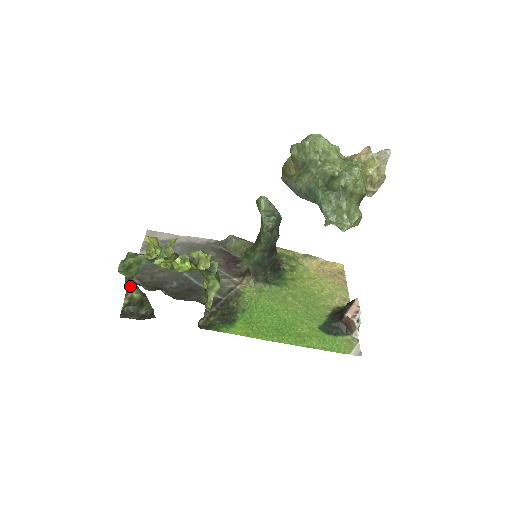
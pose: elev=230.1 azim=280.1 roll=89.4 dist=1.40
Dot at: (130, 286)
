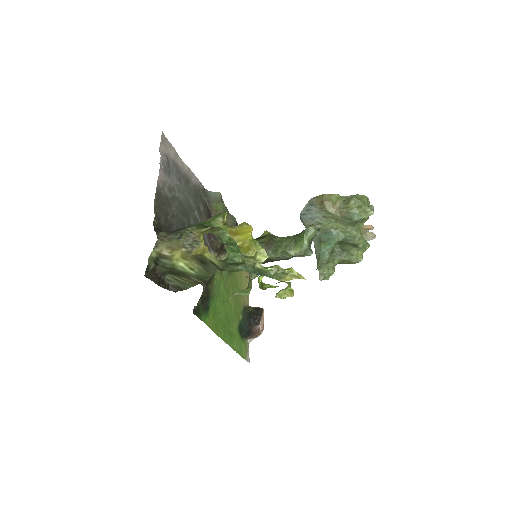
Dot at: (188, 255)
